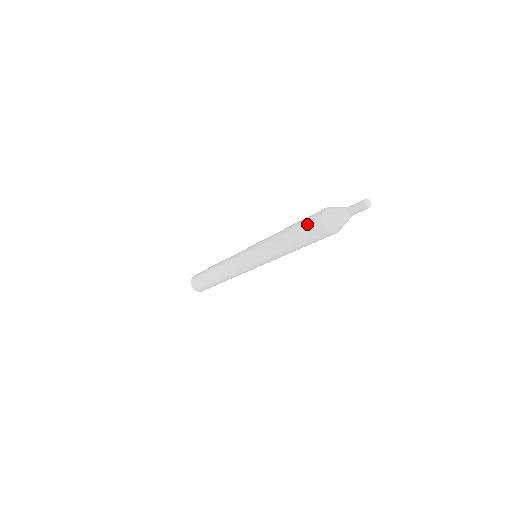
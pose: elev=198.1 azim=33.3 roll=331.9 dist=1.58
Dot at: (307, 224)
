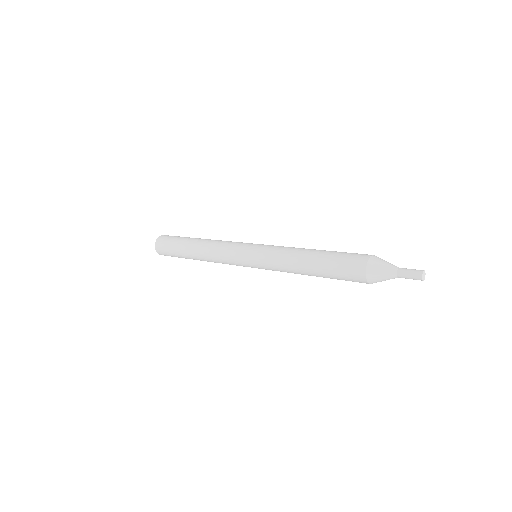
Dot at: (345, 278)
